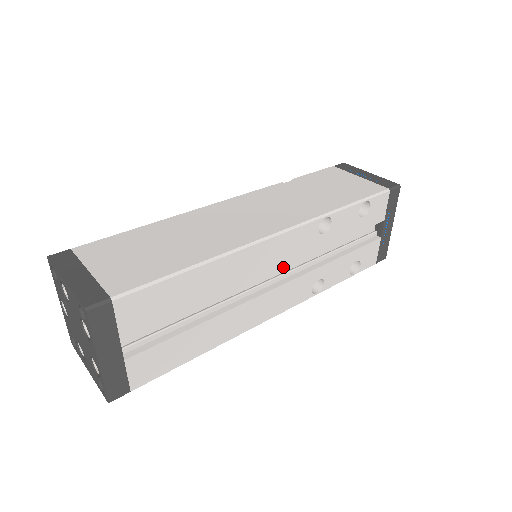
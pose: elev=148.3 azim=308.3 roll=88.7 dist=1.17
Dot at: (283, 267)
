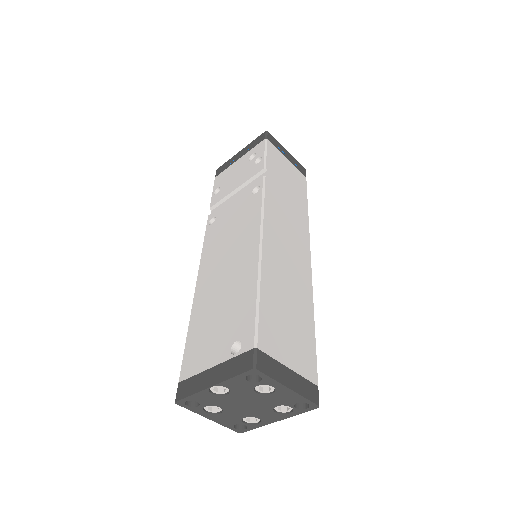
Dot at: occluded
